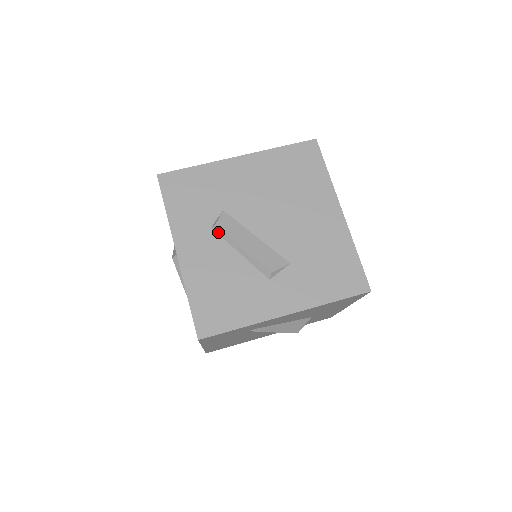
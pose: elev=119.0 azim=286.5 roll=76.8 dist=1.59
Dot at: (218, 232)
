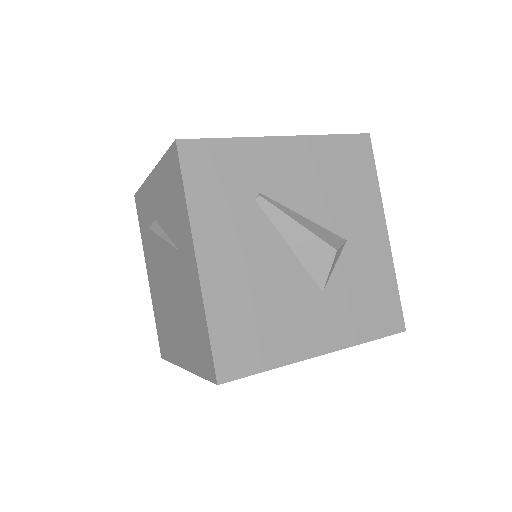
Dot at: occluded
